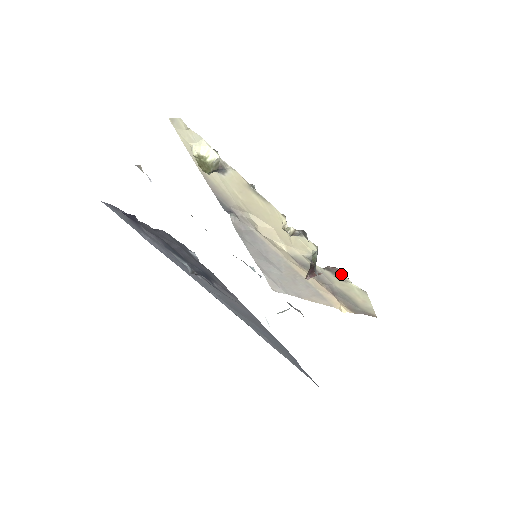
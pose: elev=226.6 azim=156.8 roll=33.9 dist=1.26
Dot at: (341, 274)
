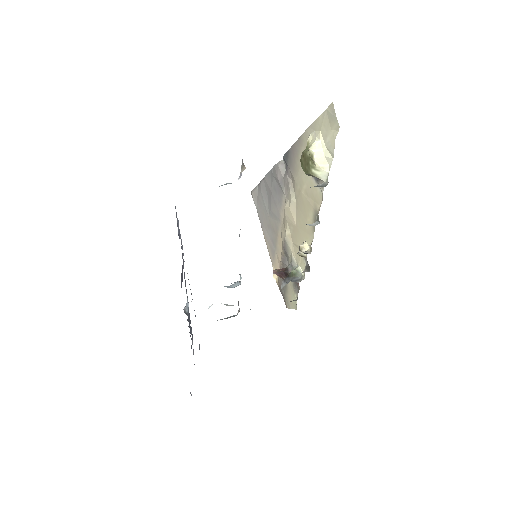
Dot at: (298, 290)
